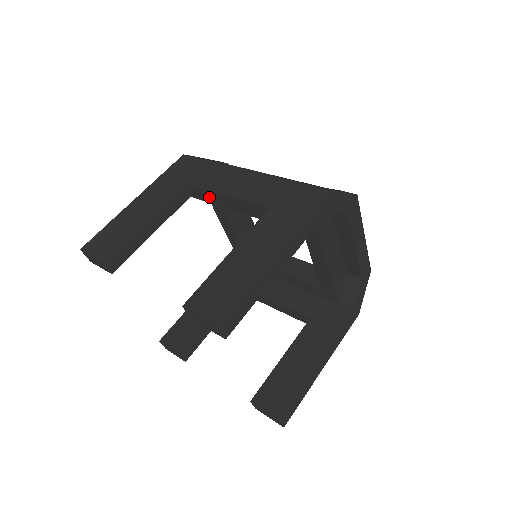
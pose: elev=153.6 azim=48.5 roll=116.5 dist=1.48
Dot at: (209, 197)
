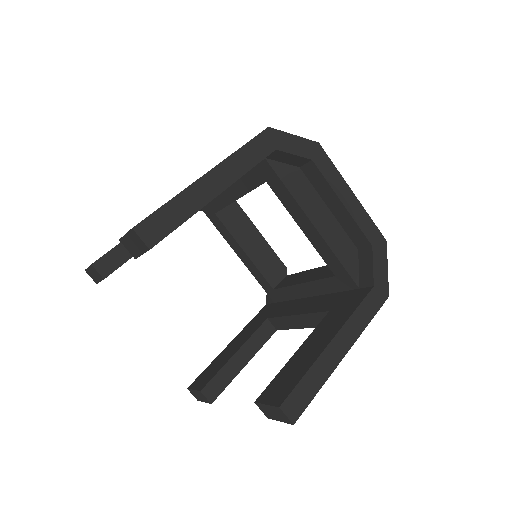
Dot at: occluded
